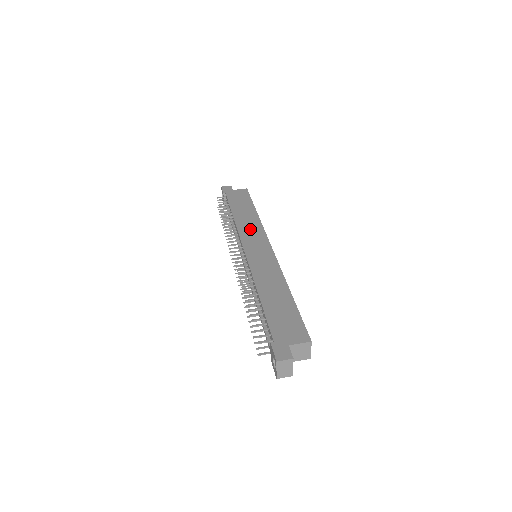
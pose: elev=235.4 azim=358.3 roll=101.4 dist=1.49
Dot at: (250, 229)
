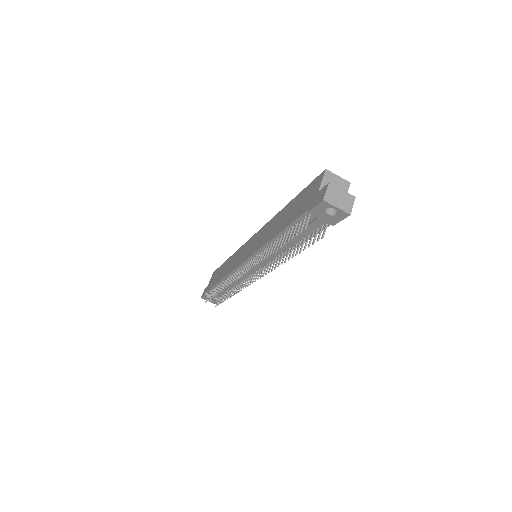
Dot at: (234, 261)
